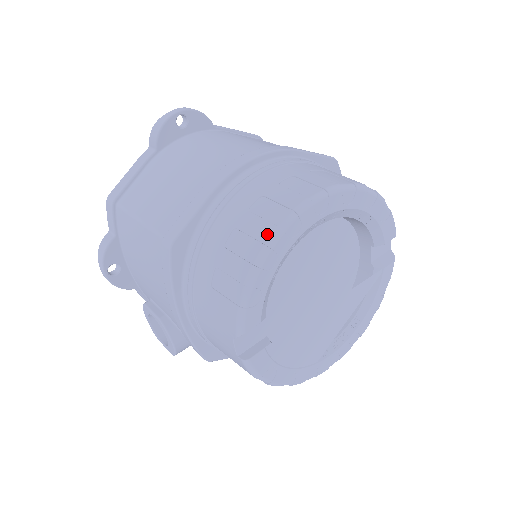
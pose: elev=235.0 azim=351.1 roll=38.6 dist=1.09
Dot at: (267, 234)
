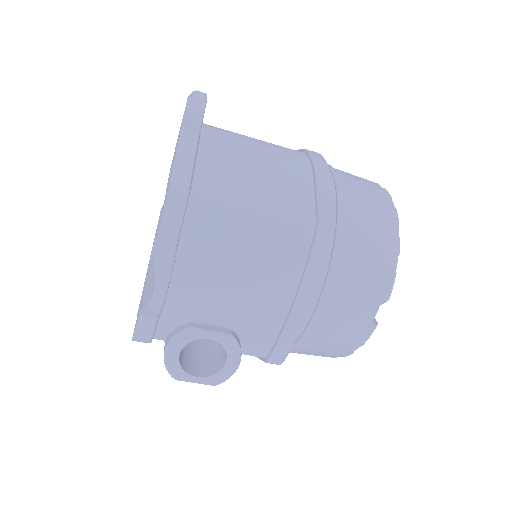
Dot at: (394, 213)
